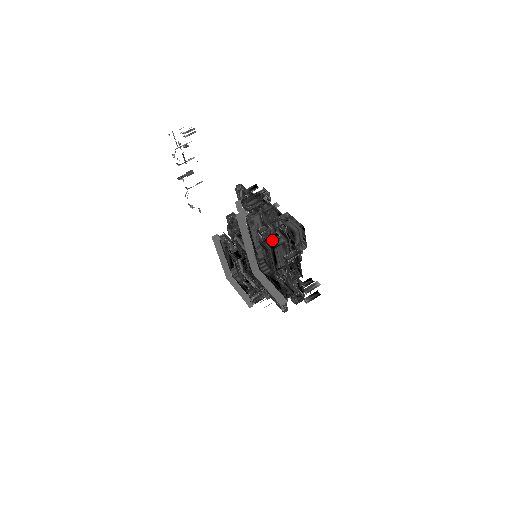
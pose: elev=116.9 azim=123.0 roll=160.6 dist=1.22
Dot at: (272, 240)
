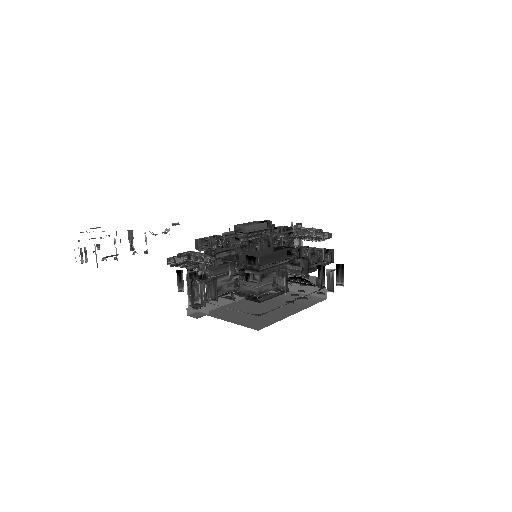
Dot at: occluded
